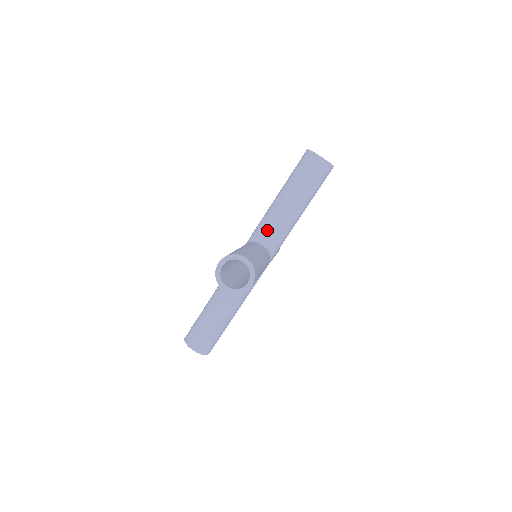
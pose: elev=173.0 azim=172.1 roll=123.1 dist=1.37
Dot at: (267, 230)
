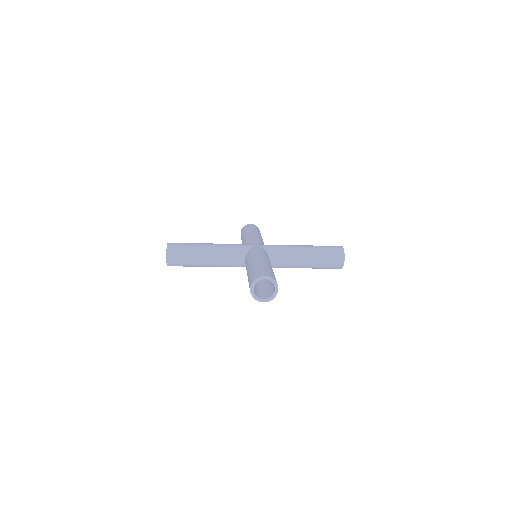
Dot at: (280, 257)
